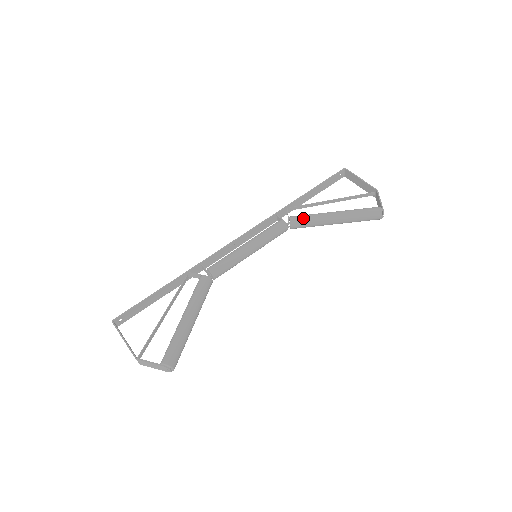
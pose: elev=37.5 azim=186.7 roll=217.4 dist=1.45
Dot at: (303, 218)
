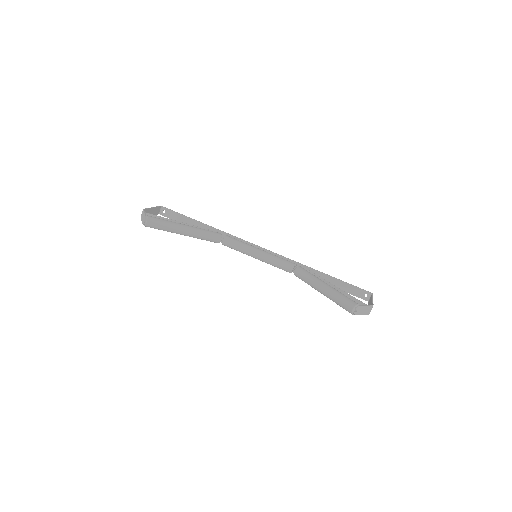
Dot at: (307, 271)
